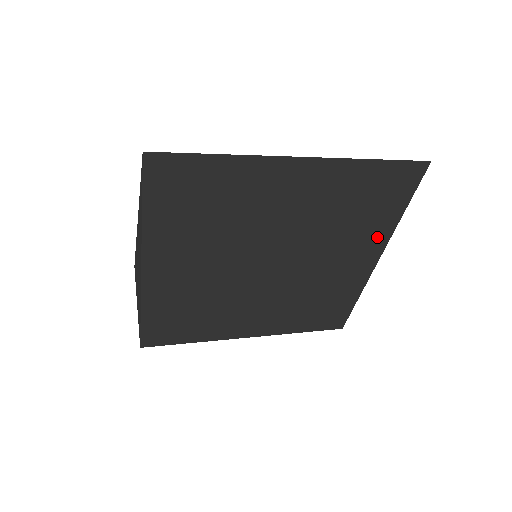
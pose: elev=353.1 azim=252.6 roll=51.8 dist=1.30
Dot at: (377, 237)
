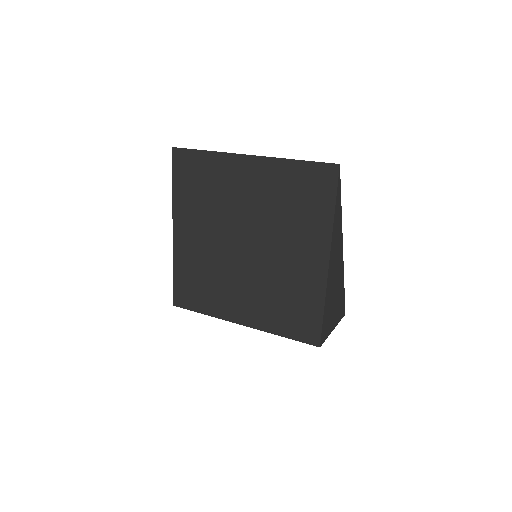
Dot at: (320, 235)
